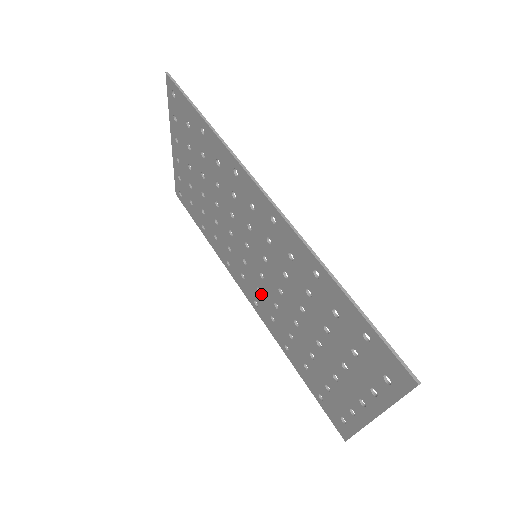
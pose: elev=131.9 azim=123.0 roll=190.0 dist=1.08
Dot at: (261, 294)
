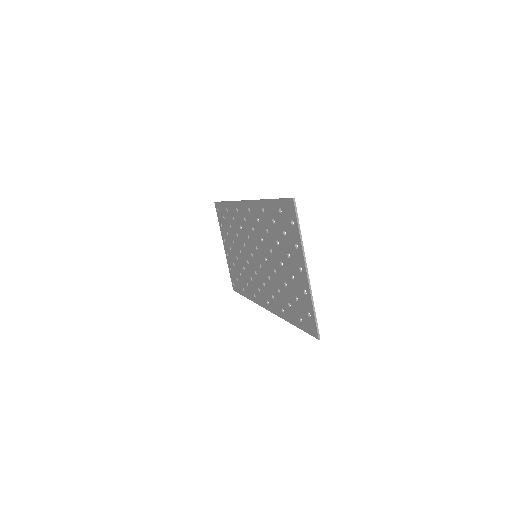
Dot at: (265, 285)
